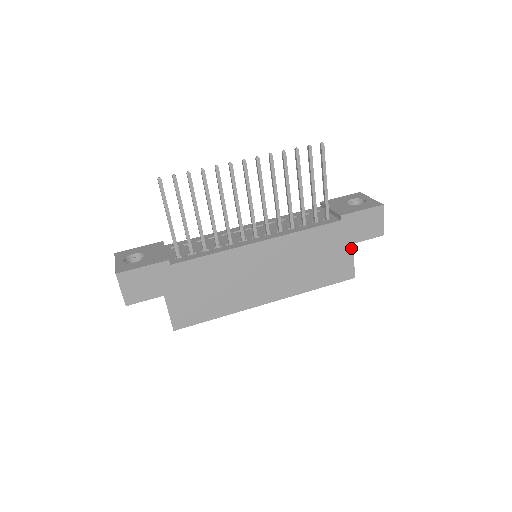
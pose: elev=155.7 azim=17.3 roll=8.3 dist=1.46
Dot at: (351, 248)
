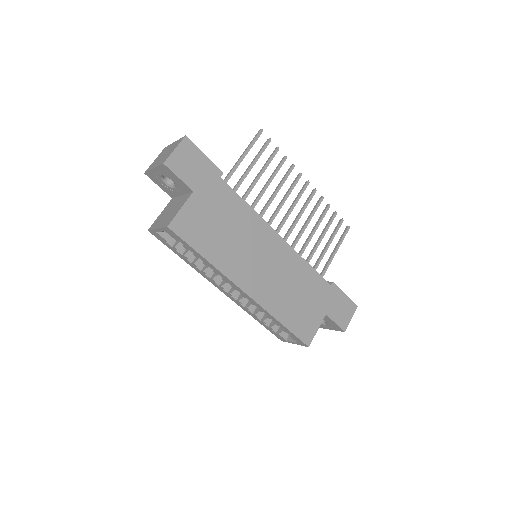
Dot at: (322, 316)
